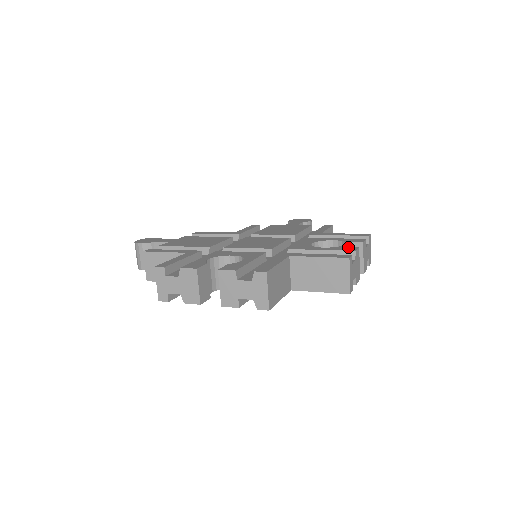
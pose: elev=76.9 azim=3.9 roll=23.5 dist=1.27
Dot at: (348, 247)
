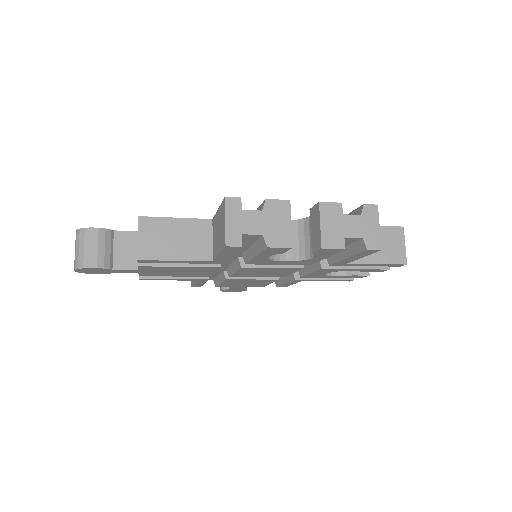
Dot at: occluded
